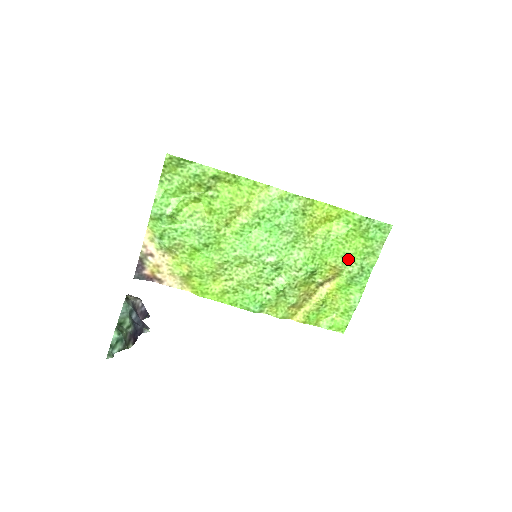
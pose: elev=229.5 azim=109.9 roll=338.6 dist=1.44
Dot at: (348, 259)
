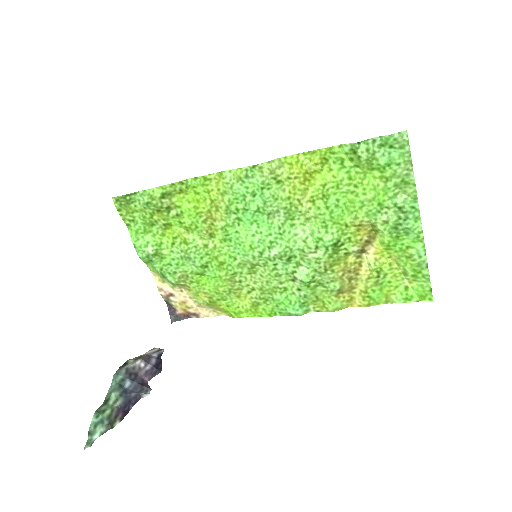
Dot at: (372, 207)
